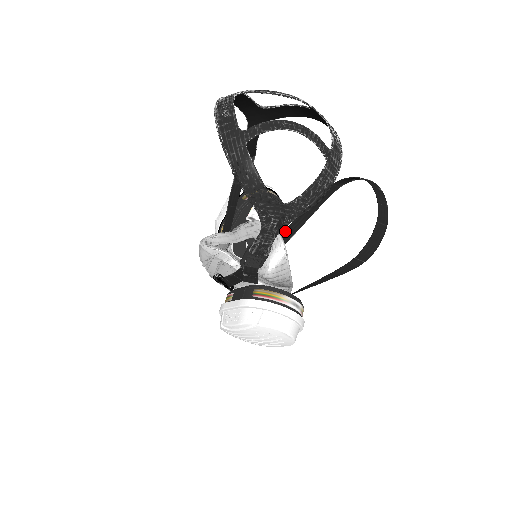
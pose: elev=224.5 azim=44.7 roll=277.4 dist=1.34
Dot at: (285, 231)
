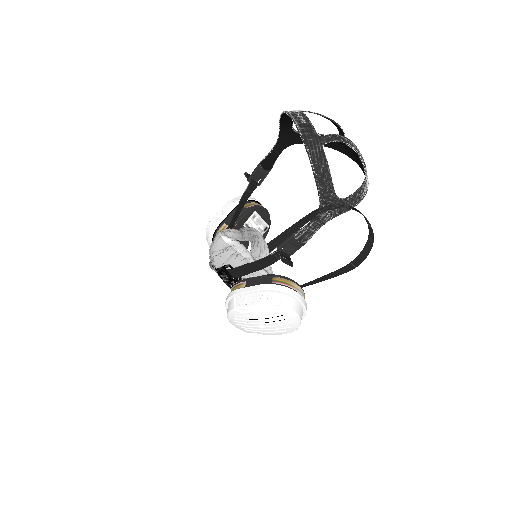
Dot at: (270, 242)
